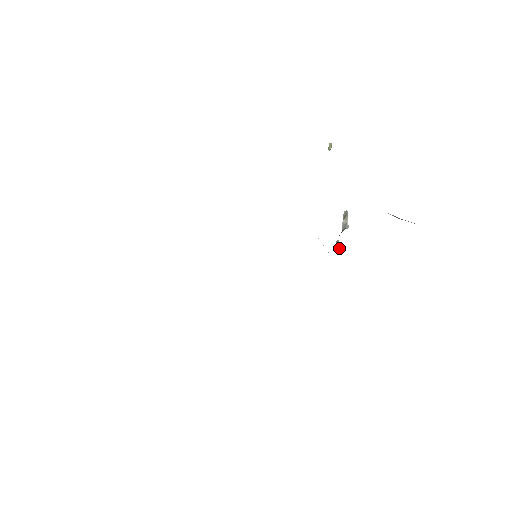
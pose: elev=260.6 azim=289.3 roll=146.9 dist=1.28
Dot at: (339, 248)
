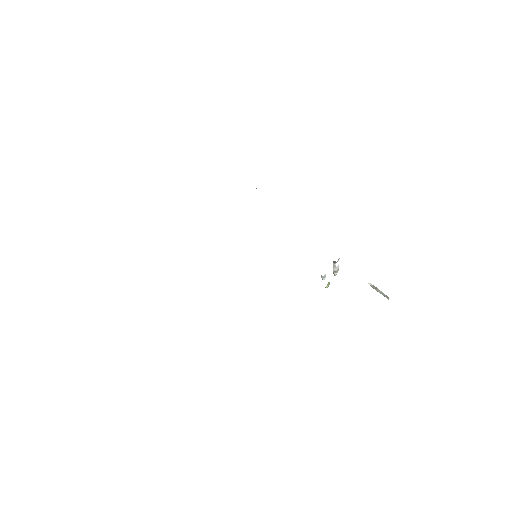
Dot at: occluded
